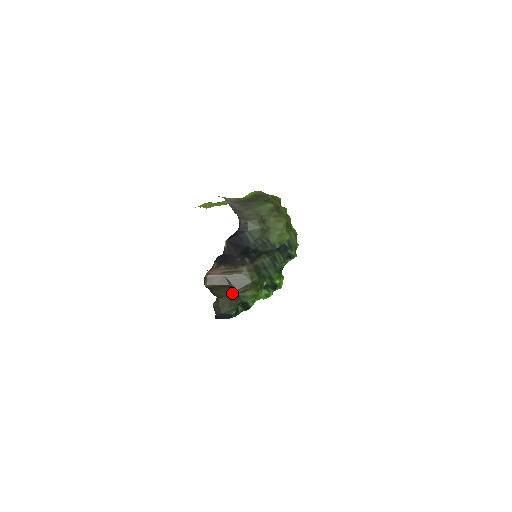
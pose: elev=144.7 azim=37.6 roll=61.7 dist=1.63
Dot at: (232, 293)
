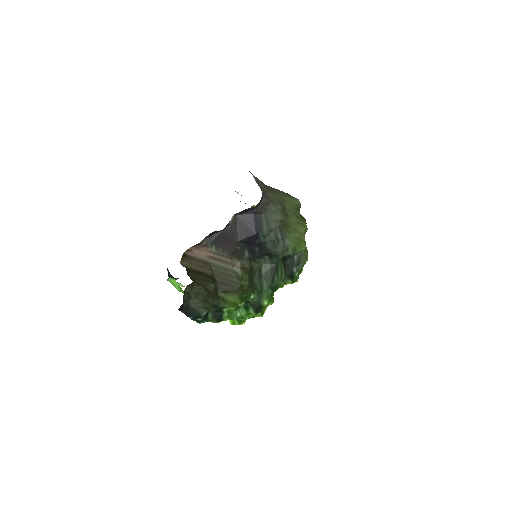
Dot at: (212, 286)
